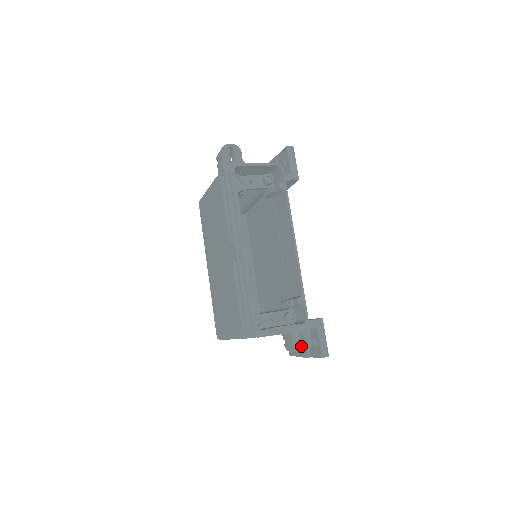
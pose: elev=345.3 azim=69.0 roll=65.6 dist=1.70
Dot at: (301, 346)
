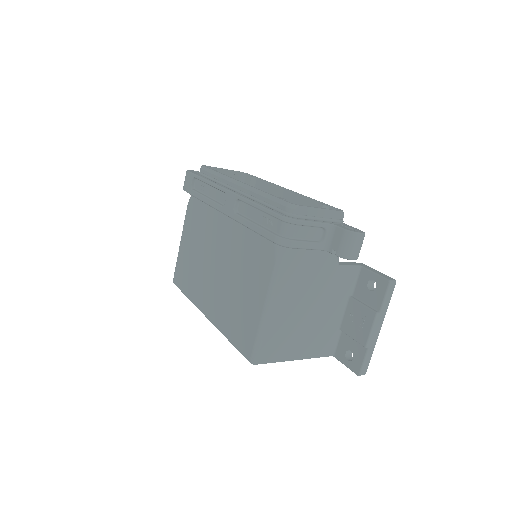
Dot at: occluded
